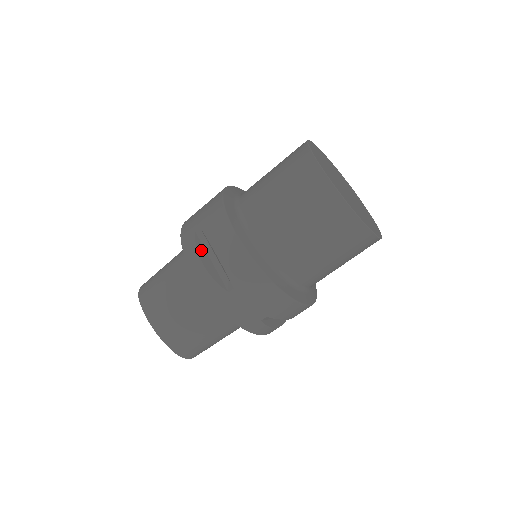
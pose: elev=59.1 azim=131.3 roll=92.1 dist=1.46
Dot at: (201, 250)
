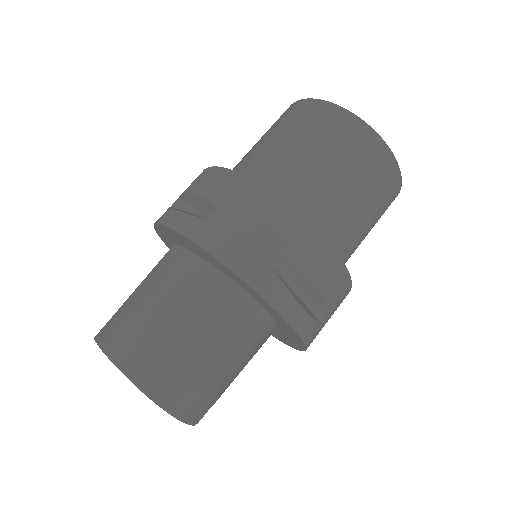
Dot at: (177, 209)
